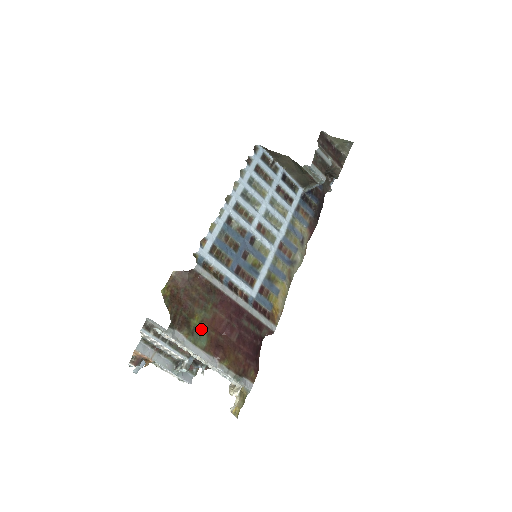
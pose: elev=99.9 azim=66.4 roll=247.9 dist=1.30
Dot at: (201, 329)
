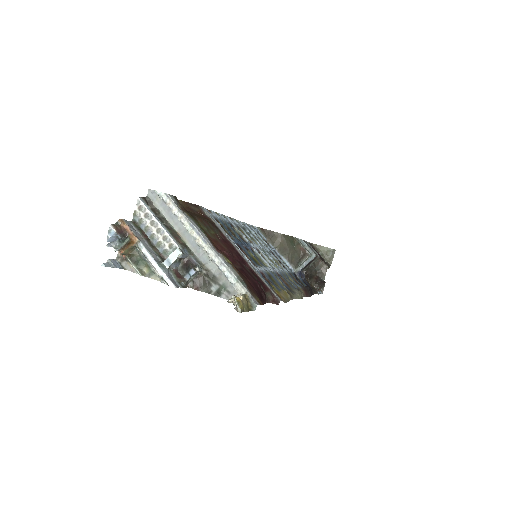
Dot at: occluded
